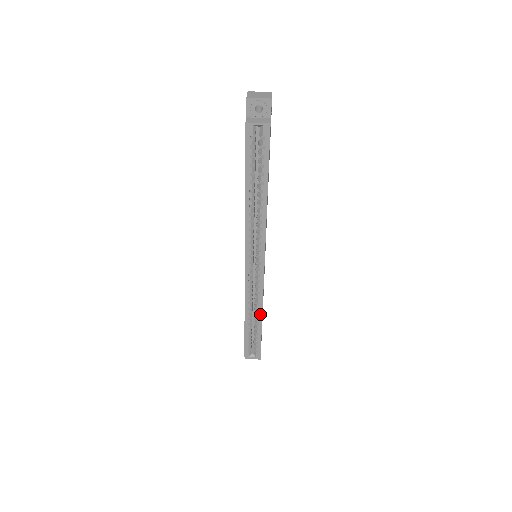
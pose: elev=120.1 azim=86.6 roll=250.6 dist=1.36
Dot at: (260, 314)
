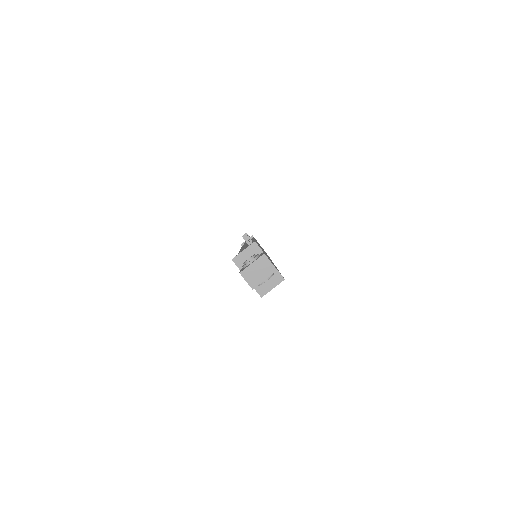
Dot at: occluded
